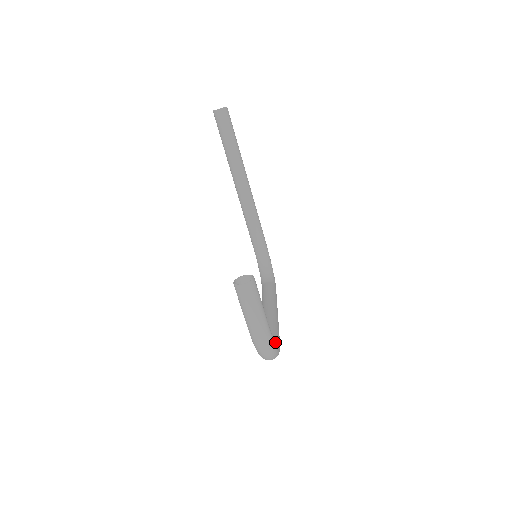
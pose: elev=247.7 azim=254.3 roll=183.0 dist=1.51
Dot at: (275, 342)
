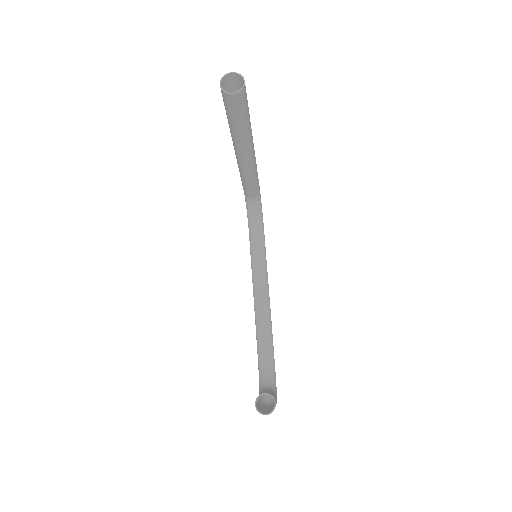
Dot at: (273, 373)
